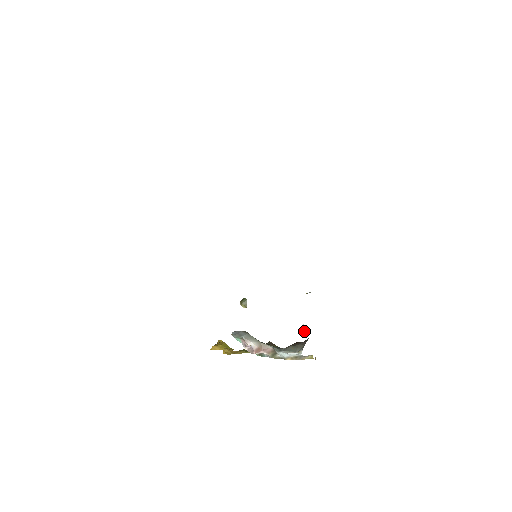
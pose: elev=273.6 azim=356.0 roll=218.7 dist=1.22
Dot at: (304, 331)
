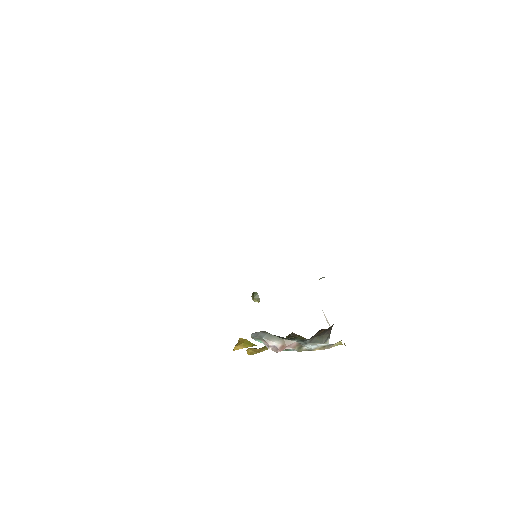
Dot at: (326, 320)
